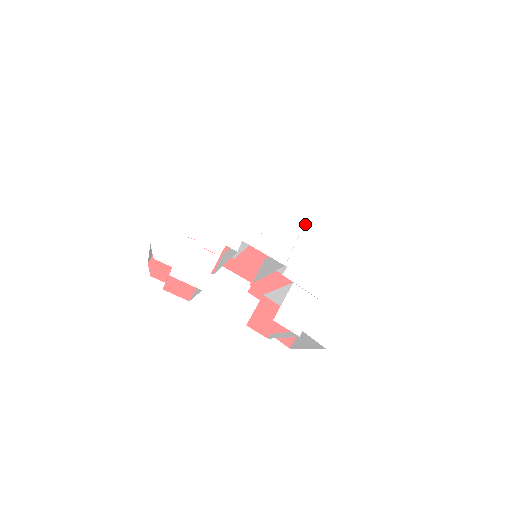
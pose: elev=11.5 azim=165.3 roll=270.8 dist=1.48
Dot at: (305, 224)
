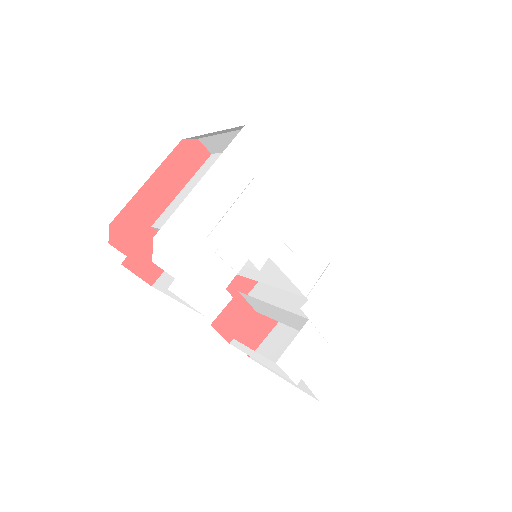
Dot at: (341, 248)
